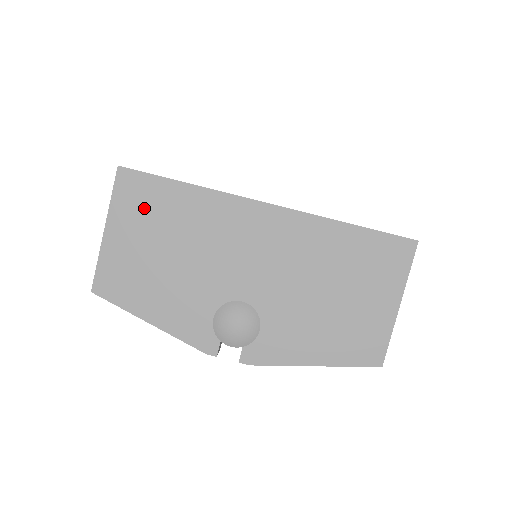
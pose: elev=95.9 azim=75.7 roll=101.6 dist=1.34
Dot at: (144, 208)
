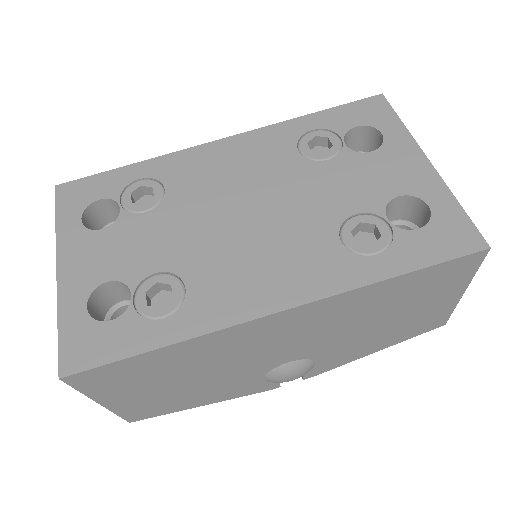
Dot at: (129, 379)
